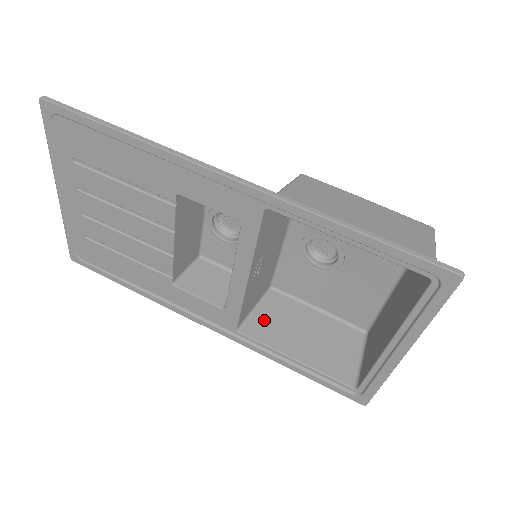
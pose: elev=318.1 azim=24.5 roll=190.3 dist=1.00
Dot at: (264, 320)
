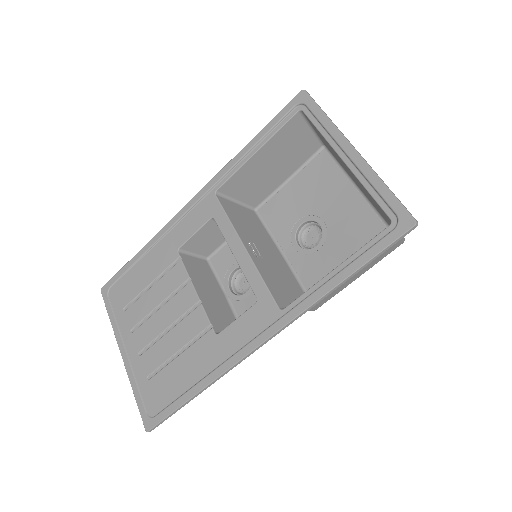
Dot at: occluded
